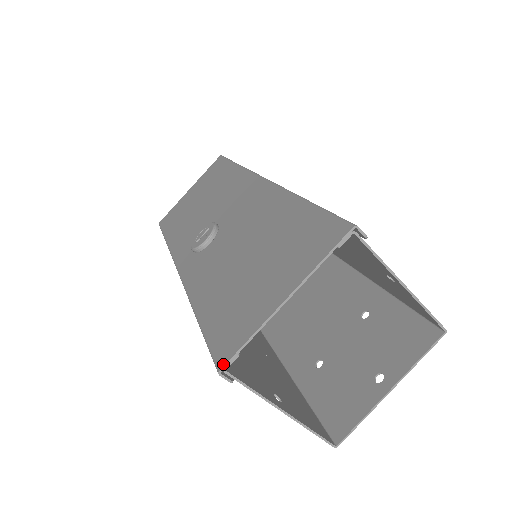
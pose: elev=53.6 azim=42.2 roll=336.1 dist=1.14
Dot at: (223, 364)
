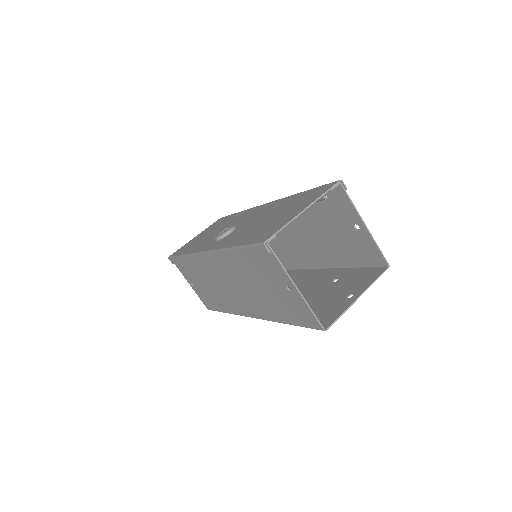
Dot at: (267, 239)
